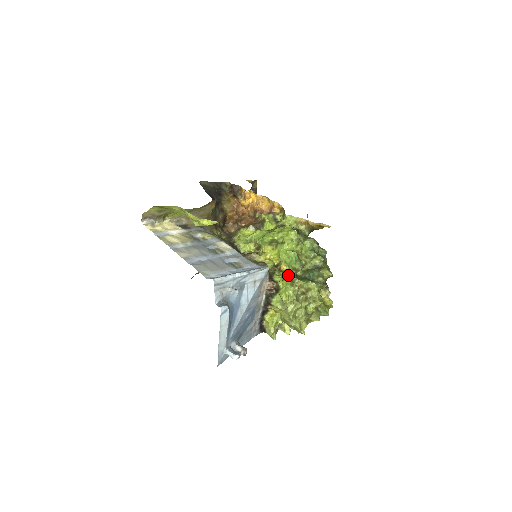
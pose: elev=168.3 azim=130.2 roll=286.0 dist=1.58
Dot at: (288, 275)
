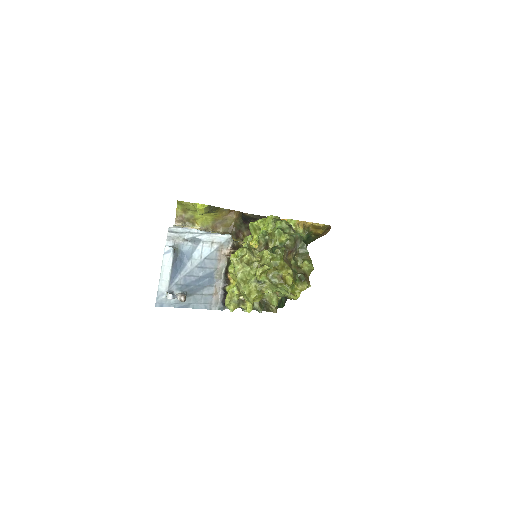
Dot at: (247, 243)
